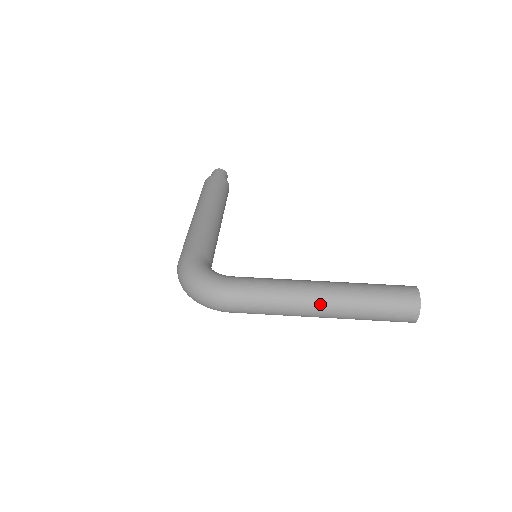
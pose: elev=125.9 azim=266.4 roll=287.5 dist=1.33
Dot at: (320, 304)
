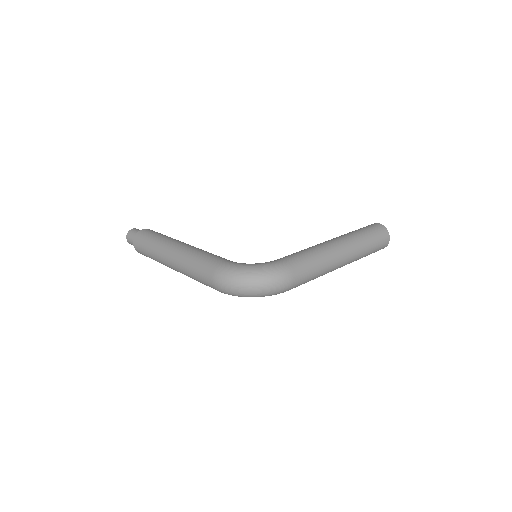
Dot at: (344, 251)
